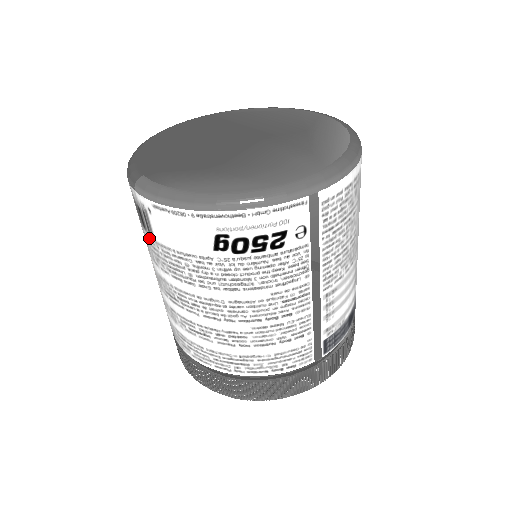
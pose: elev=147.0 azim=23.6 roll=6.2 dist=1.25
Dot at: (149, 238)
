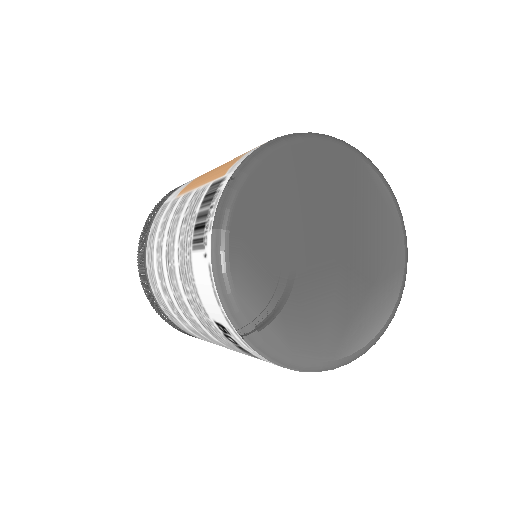
Dot at: (190, 236)
